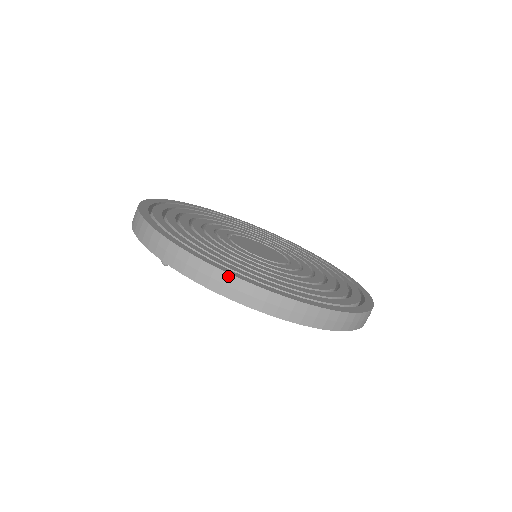
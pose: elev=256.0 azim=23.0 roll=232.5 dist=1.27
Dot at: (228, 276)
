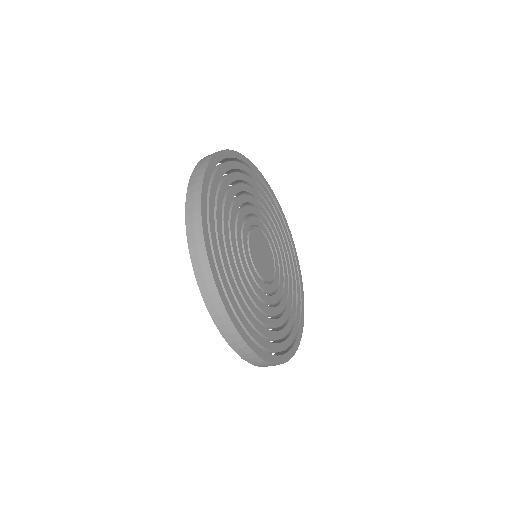
Dot at: occluded
